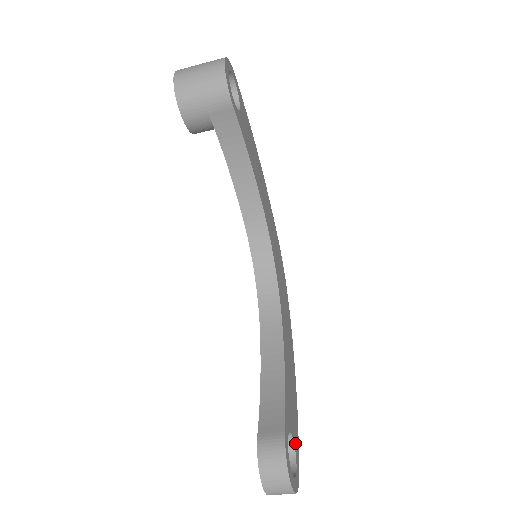
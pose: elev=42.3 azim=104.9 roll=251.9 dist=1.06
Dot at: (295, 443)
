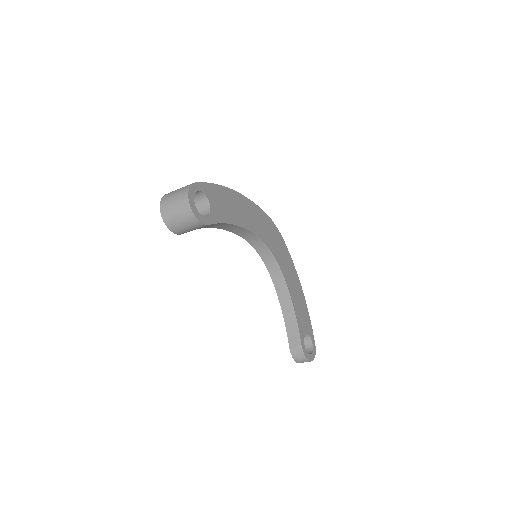
Dot at: (309, 332)
